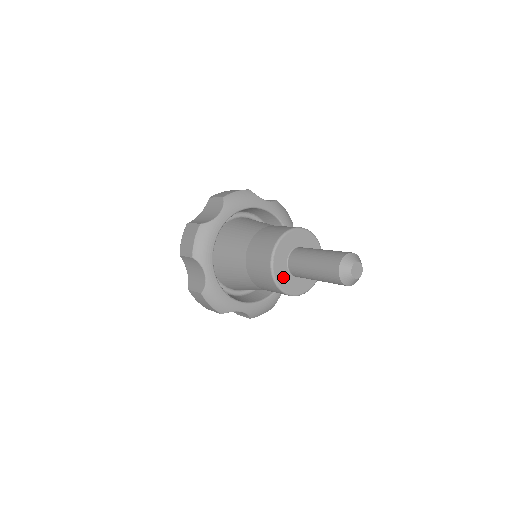
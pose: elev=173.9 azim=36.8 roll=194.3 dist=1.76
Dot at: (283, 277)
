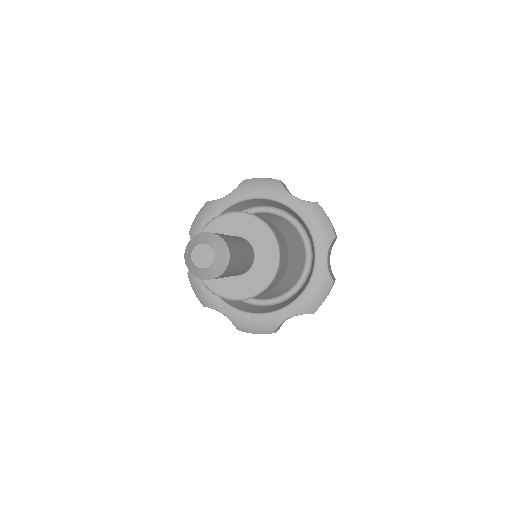
Dot at: (229, 286)
